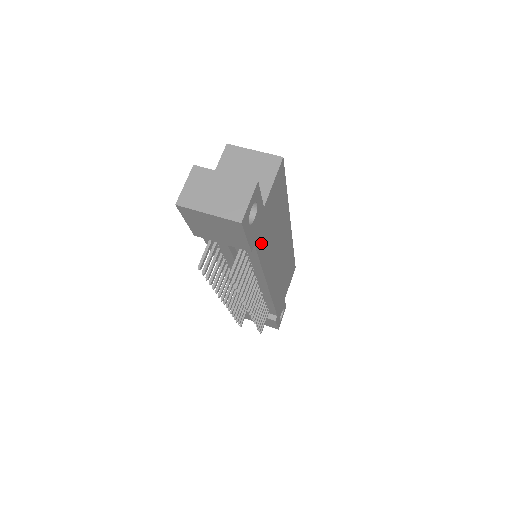
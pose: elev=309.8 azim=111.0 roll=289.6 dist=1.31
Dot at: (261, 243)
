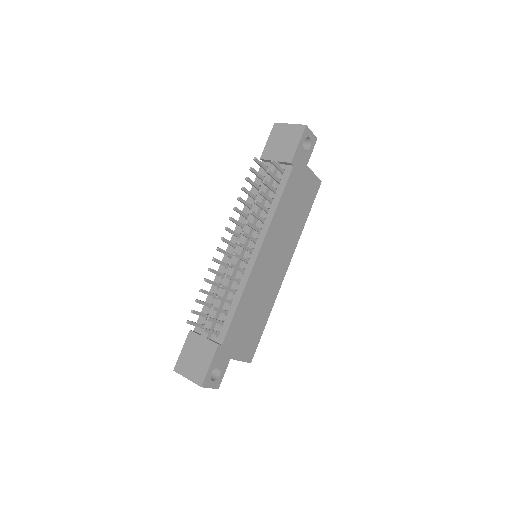
Dot at: (291, 184)
